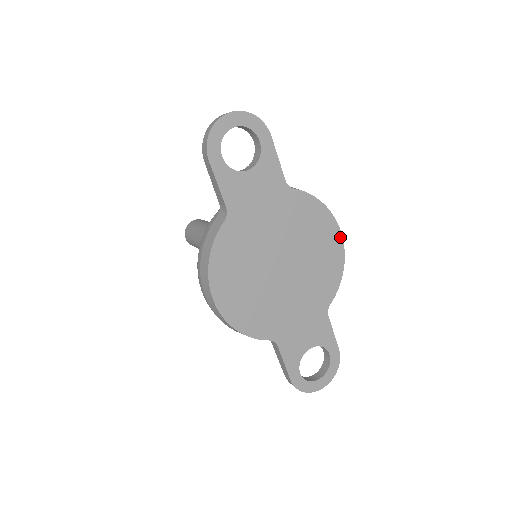
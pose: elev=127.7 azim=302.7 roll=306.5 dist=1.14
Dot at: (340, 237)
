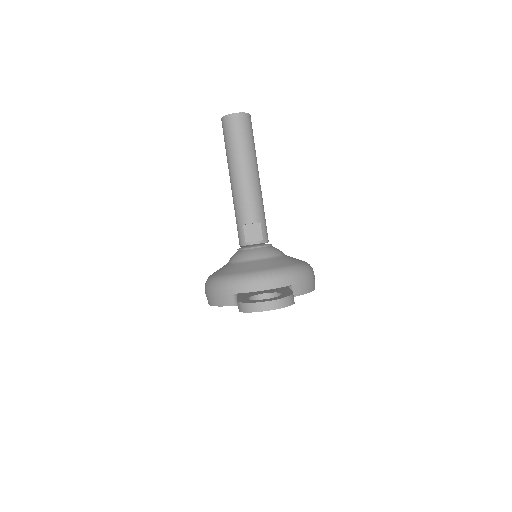
Dot at: occluded
